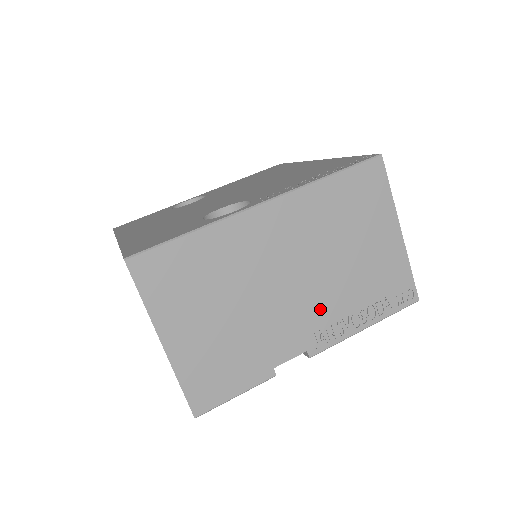
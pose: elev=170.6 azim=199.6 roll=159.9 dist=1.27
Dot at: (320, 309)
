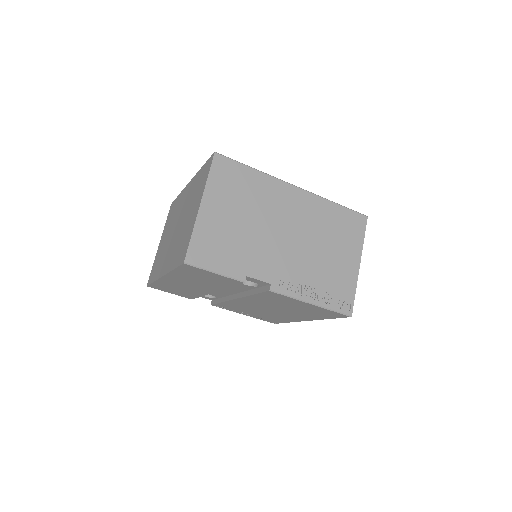
Dot at: (292, 266)
